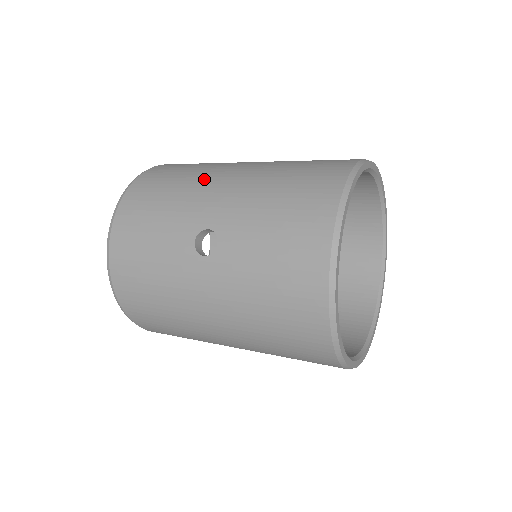
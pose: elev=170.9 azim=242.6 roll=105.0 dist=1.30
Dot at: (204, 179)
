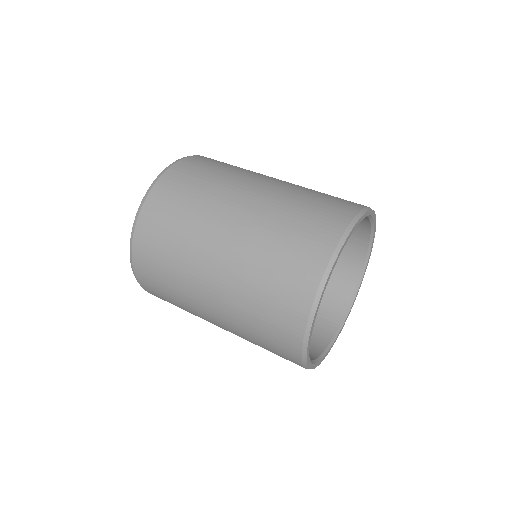
Dot at: (192, 301)
